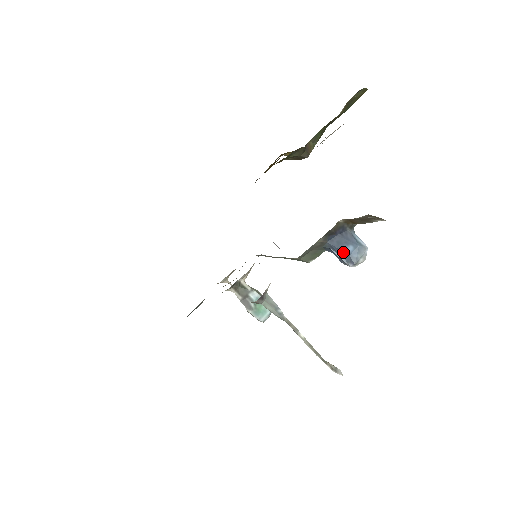
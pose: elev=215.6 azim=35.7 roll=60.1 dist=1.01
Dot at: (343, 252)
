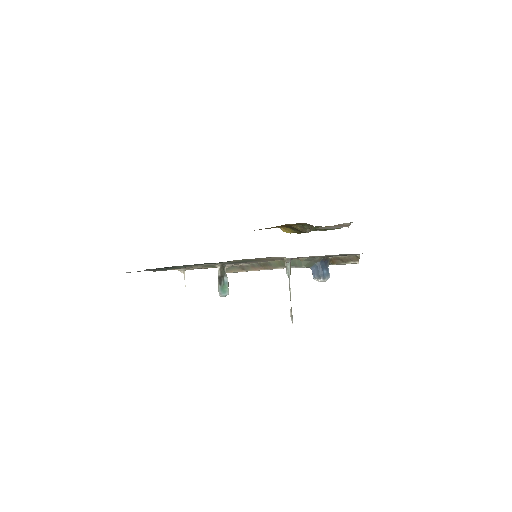
Dot at: (322, 271)
